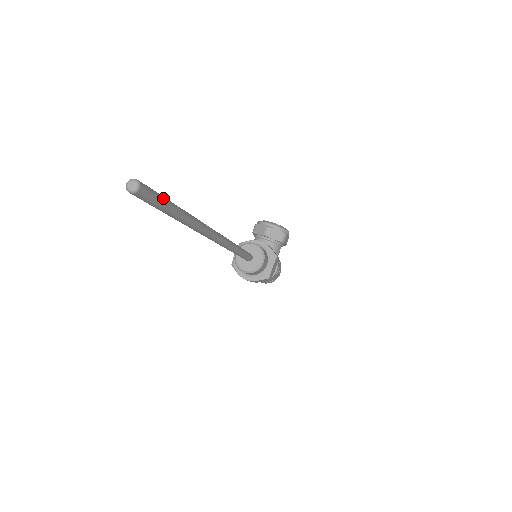
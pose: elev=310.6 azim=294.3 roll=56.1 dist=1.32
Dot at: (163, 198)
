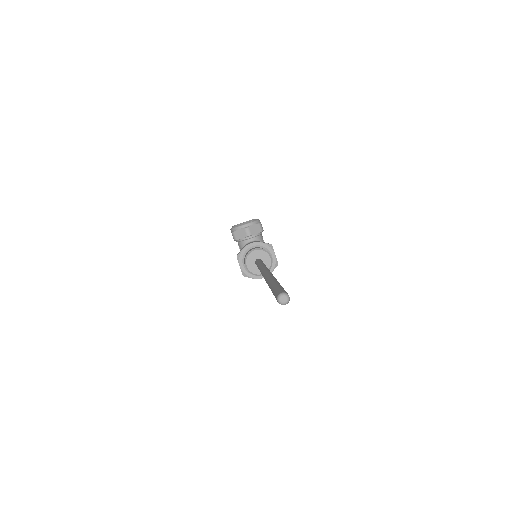
Dot at: (281, 287)
